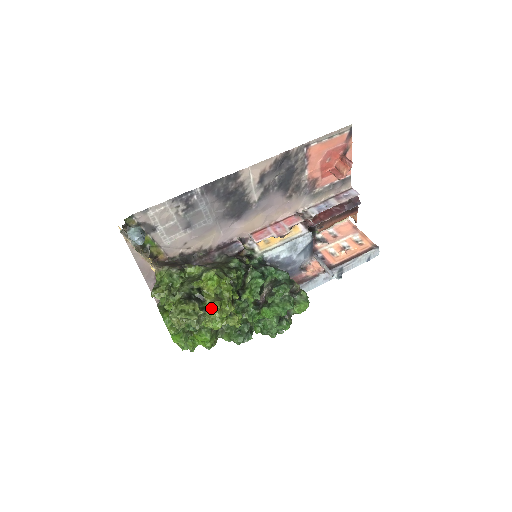
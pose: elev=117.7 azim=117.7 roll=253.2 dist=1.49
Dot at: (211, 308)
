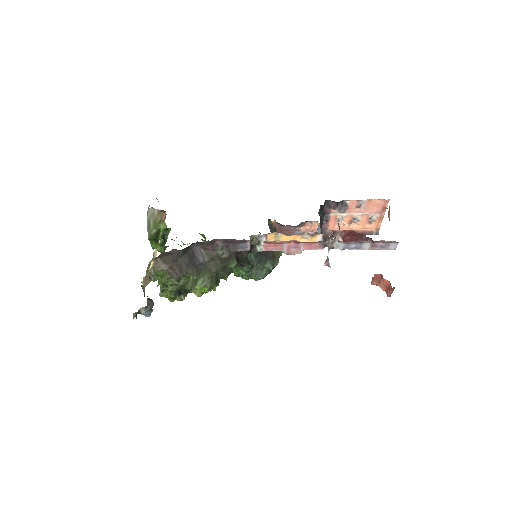
Dot at: (195, 293)
